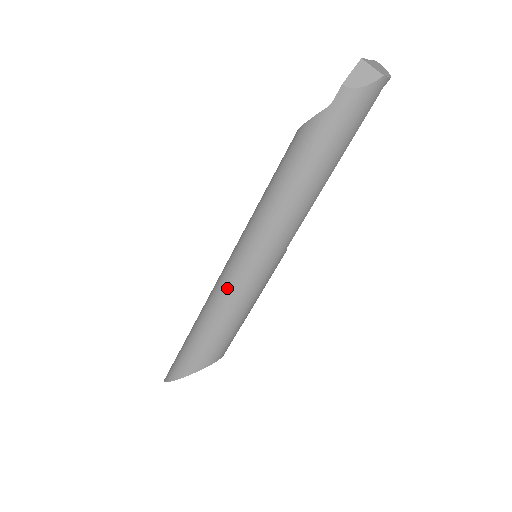
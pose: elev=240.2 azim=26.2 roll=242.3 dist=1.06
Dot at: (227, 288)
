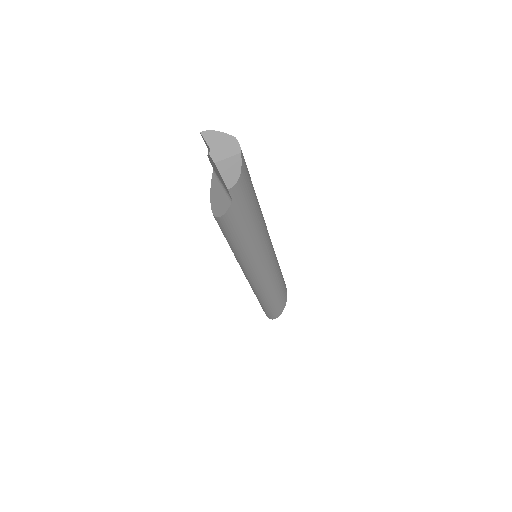
Dot at: (266, 283)
